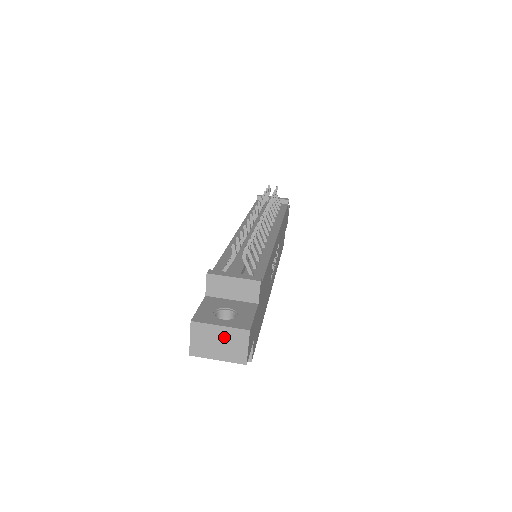
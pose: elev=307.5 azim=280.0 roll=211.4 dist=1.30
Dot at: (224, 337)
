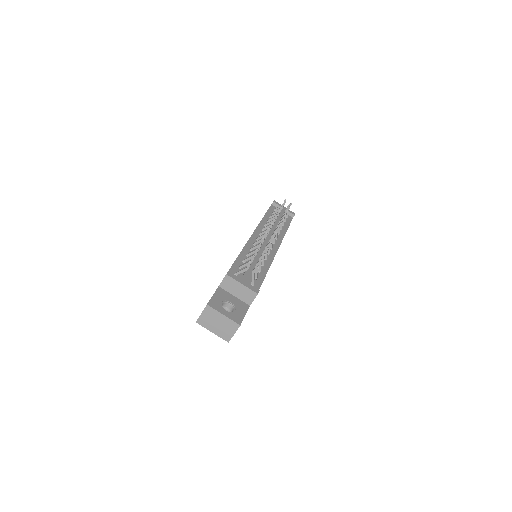
Dot at: (223, 322)
